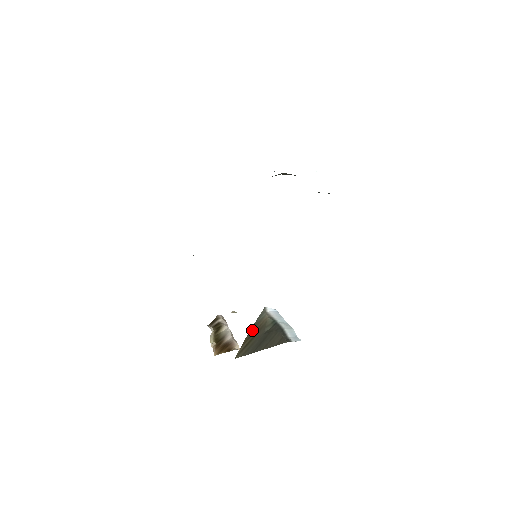
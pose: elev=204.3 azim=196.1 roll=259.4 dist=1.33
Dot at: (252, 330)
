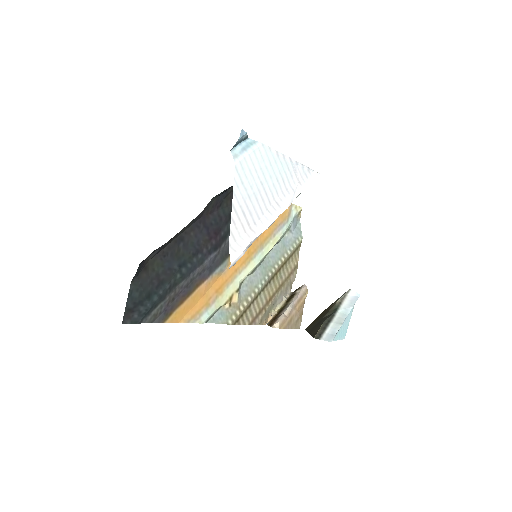
Dot at: (326, 309)
